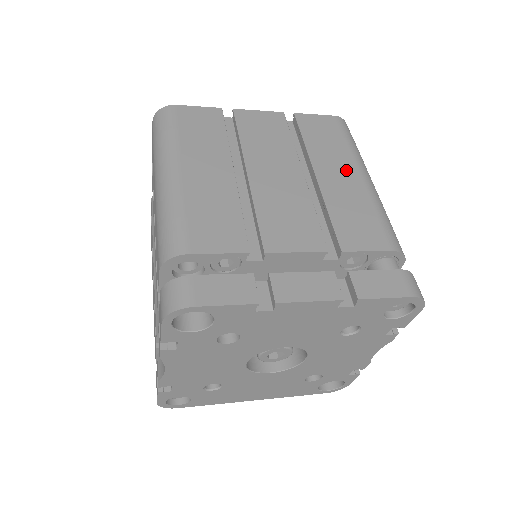
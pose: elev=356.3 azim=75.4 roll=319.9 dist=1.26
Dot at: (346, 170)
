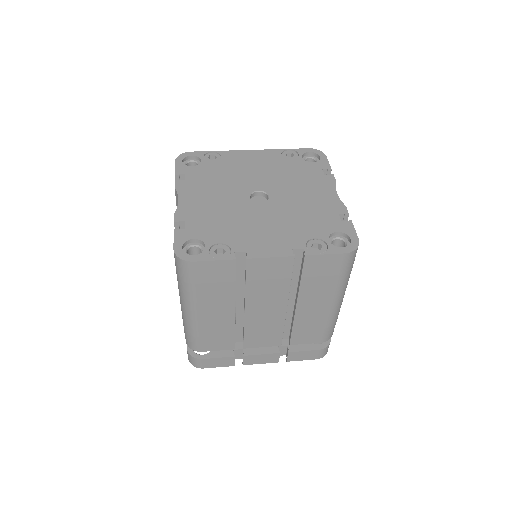
Dot at: (323, 301)
